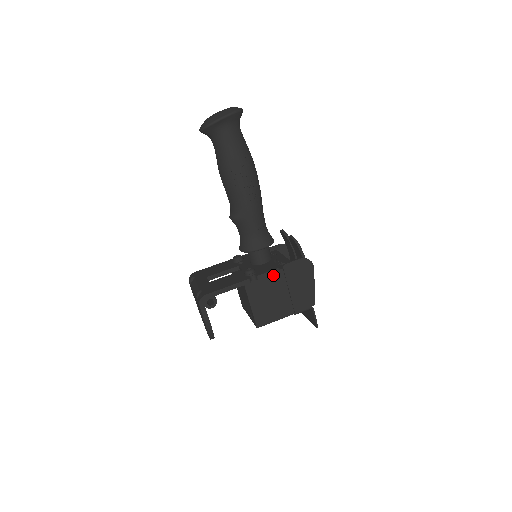
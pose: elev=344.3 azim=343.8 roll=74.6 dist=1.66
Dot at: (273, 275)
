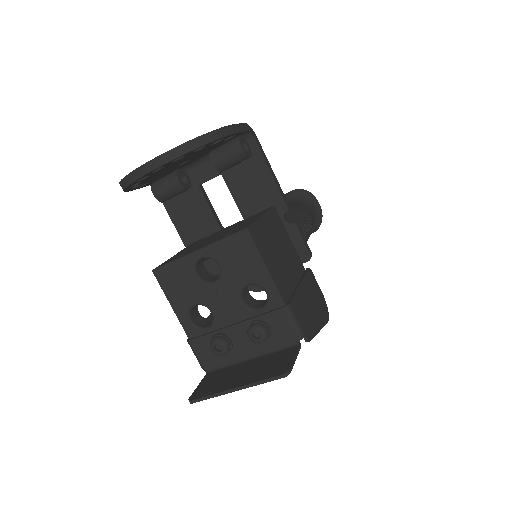
Dot at: (296, 254)
